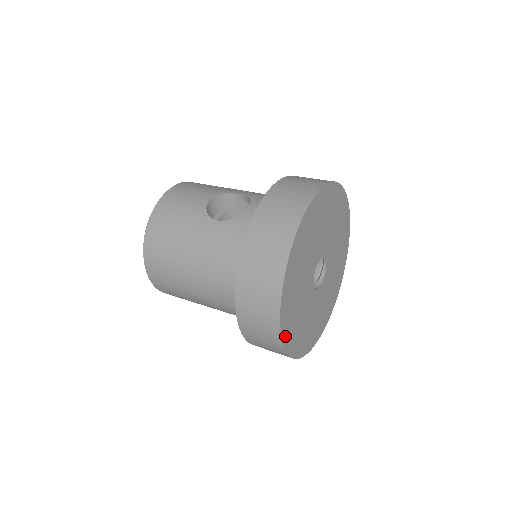
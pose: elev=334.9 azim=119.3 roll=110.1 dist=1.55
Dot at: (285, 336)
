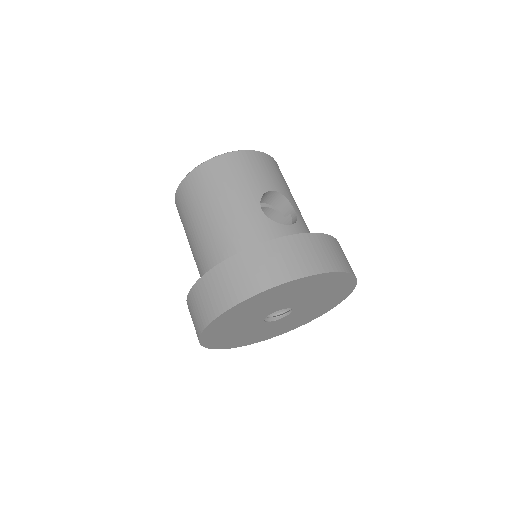
Dot at: (212, 326)
